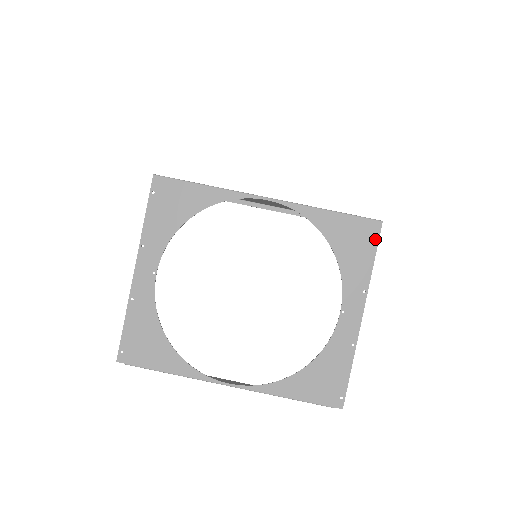
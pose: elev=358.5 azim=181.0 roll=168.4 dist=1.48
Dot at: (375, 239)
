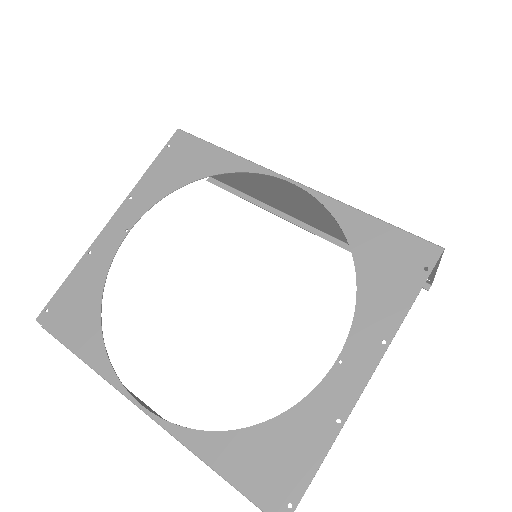
Dot at: occluded
